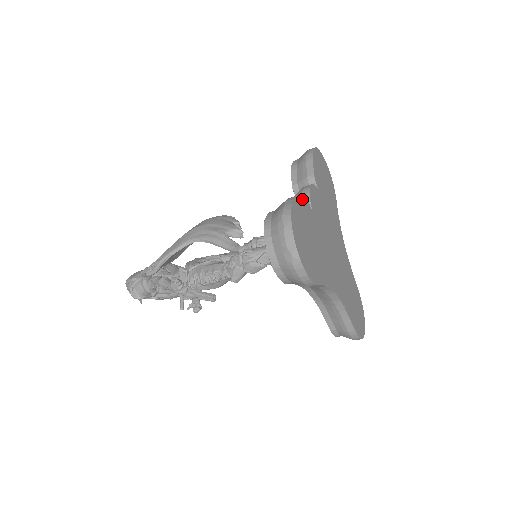
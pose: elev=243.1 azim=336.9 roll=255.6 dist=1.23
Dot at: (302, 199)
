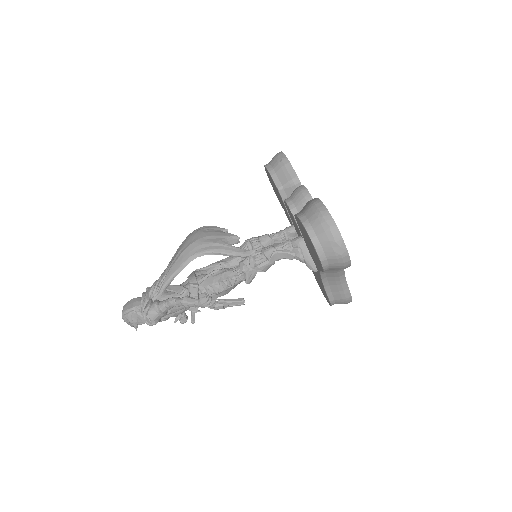
Dot at: occluded
